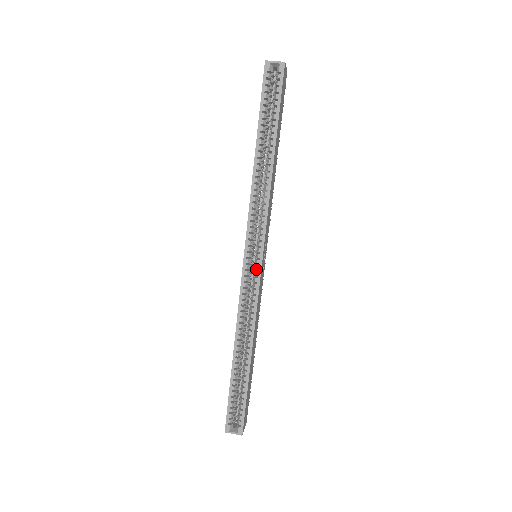
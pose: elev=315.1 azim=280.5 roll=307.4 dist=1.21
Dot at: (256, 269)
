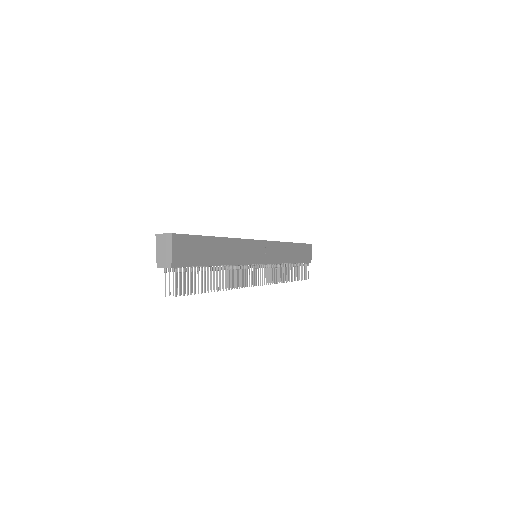
Dot at: occluded
